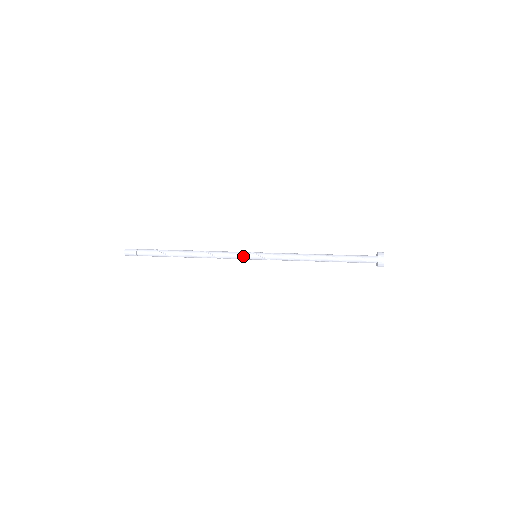
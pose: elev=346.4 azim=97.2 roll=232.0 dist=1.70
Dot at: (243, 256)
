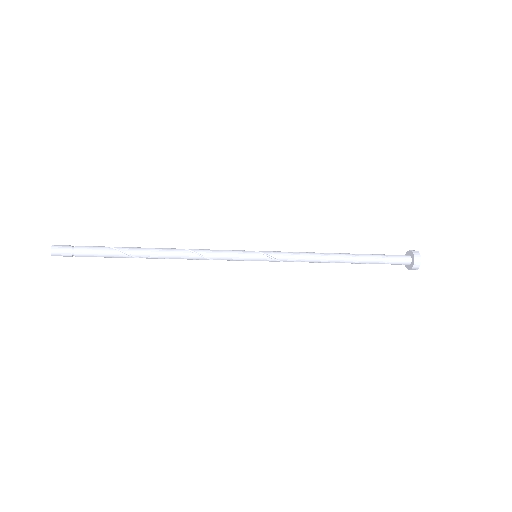
Dot at: (239, 254)
